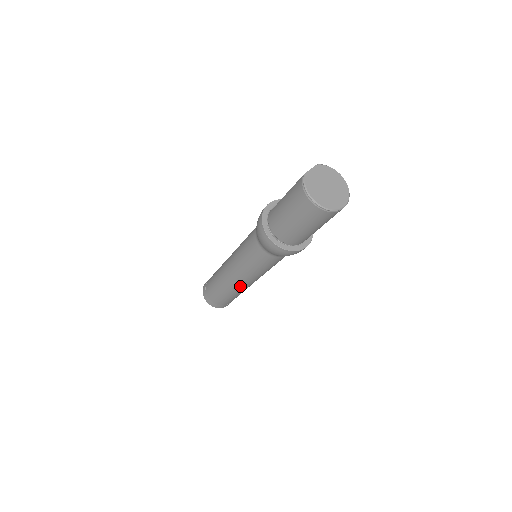
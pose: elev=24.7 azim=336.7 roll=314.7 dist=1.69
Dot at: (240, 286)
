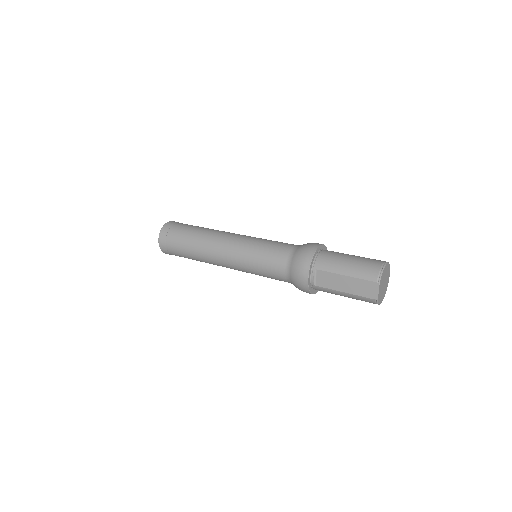
Dot at: occluded
